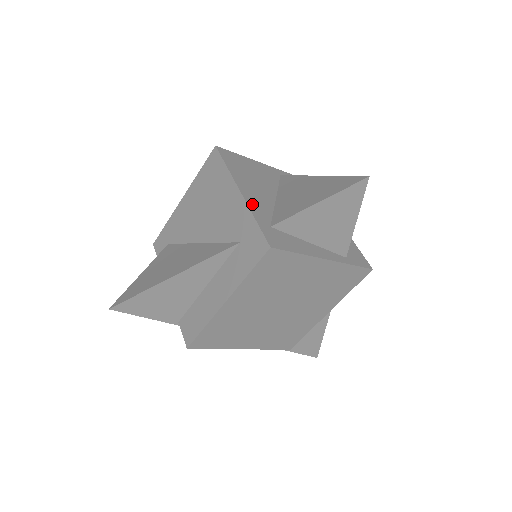
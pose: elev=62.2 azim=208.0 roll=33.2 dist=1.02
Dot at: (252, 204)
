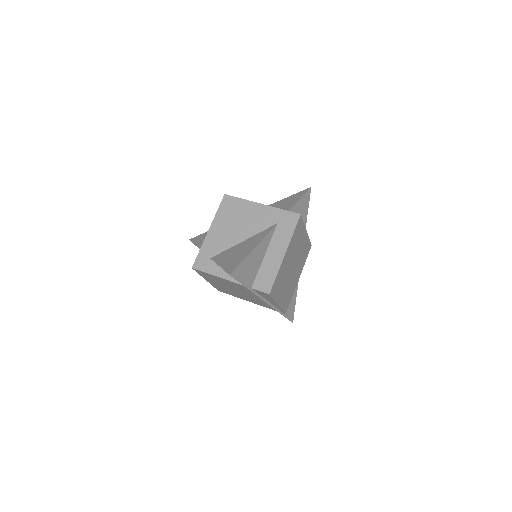
Dot at: (271, 208)
